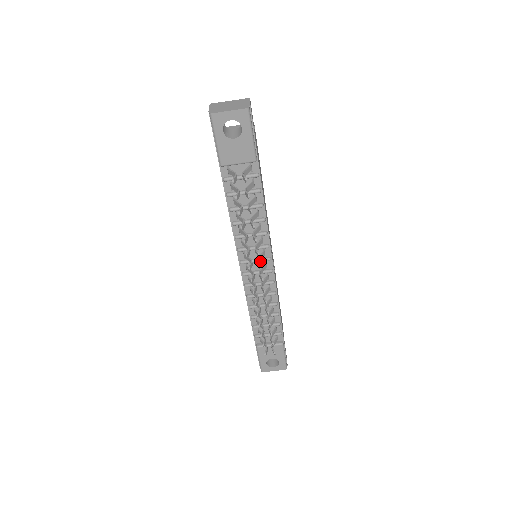
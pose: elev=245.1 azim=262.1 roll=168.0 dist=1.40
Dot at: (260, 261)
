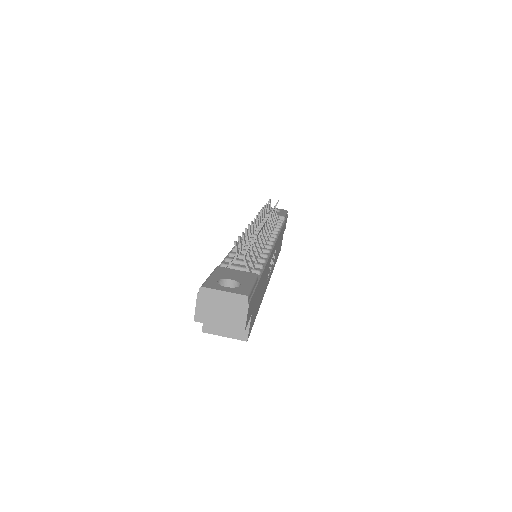
Dot at: occluded
